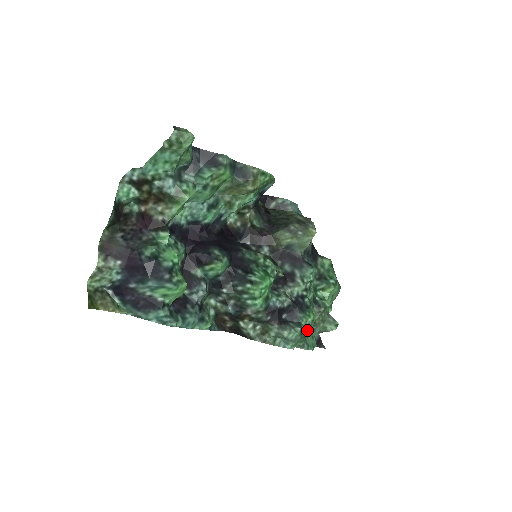
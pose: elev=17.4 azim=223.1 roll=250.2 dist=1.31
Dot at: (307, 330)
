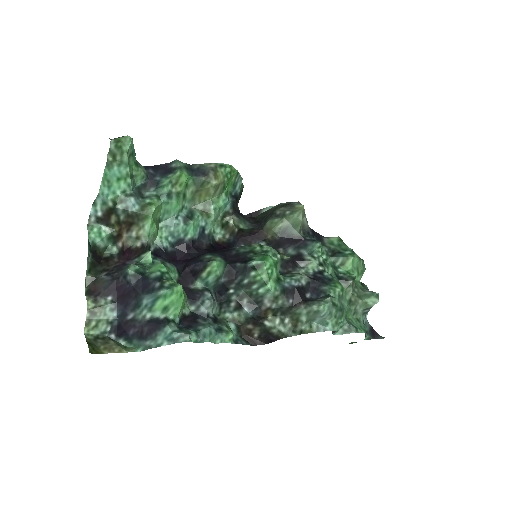
Dot at: (341, 303)
